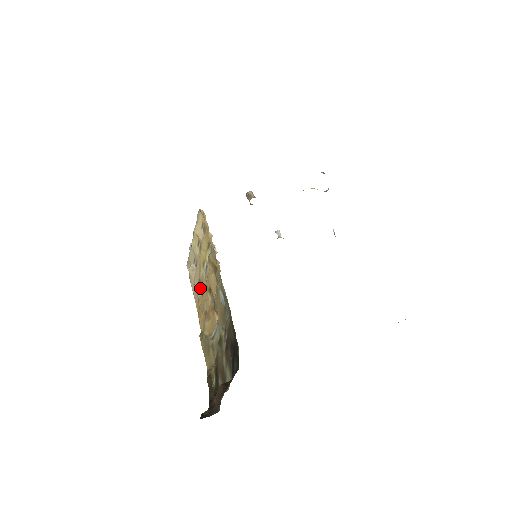
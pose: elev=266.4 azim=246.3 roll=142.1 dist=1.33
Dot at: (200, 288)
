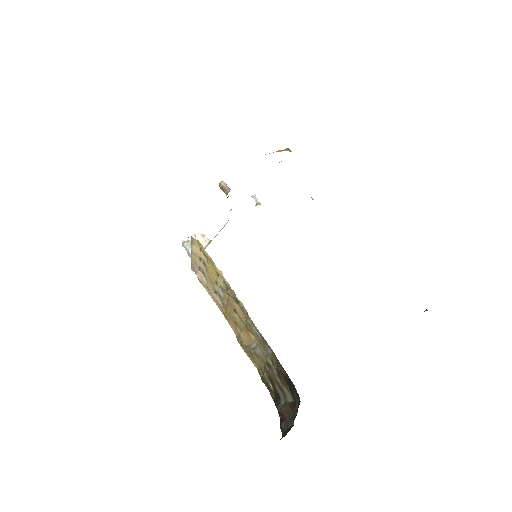
Dot at: (218, 296)
